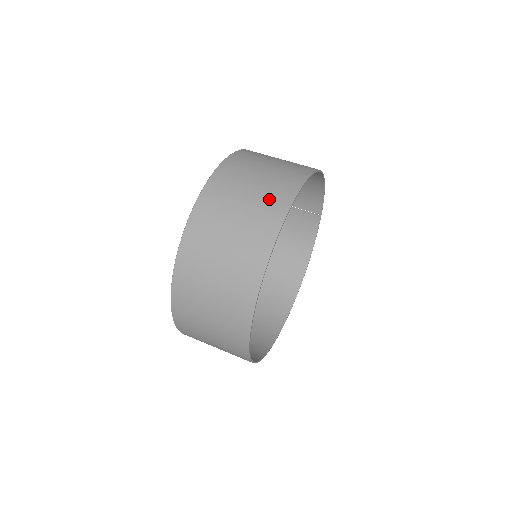
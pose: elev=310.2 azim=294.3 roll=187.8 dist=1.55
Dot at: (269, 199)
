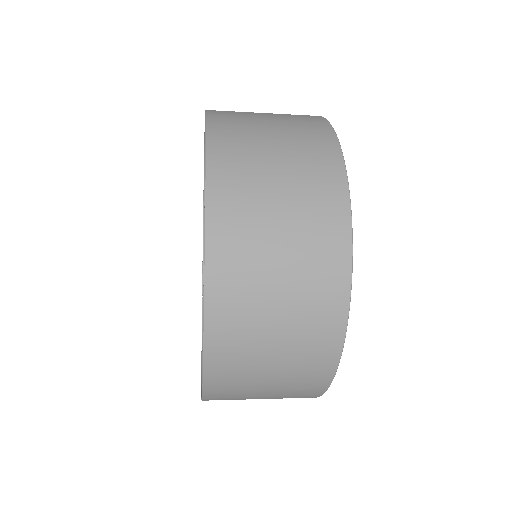
Dot at: occluded
